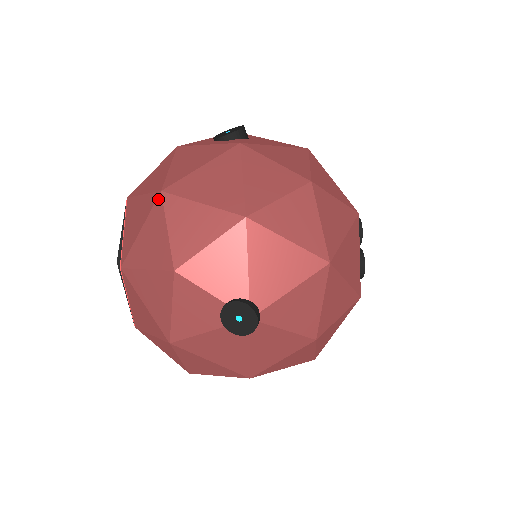
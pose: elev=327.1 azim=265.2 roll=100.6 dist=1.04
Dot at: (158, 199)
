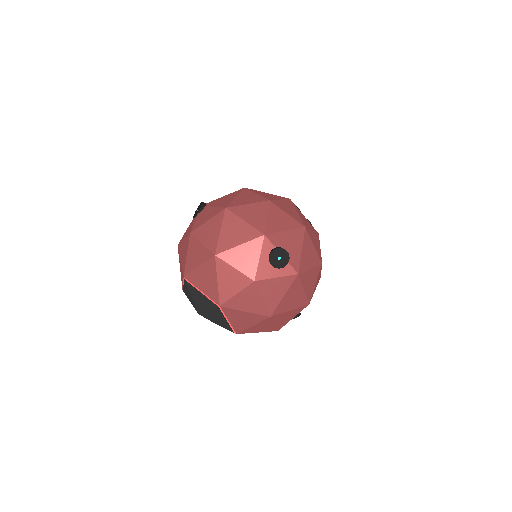
Dot at: (268, 319)
